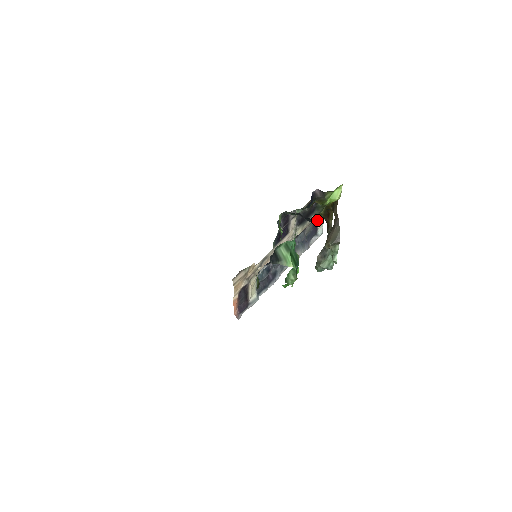
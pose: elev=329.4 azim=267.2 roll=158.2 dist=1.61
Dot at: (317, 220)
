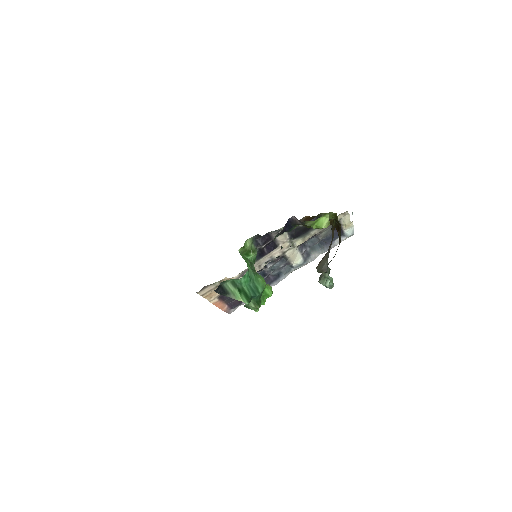
Dot at: occluded
